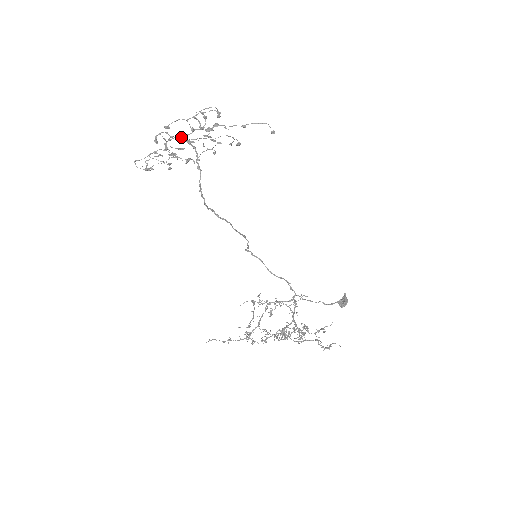
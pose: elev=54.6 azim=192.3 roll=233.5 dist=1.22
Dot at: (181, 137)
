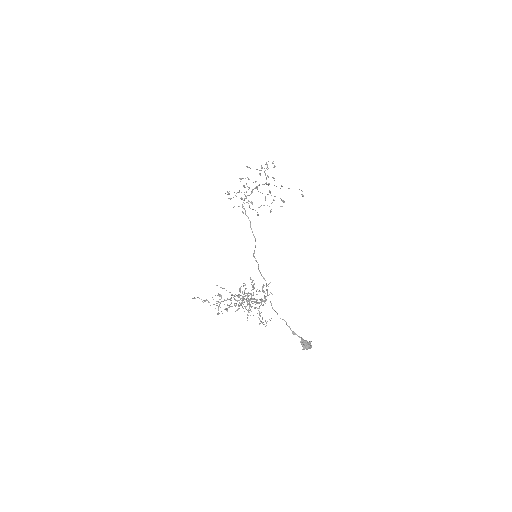
Dot at: (255, 188)
